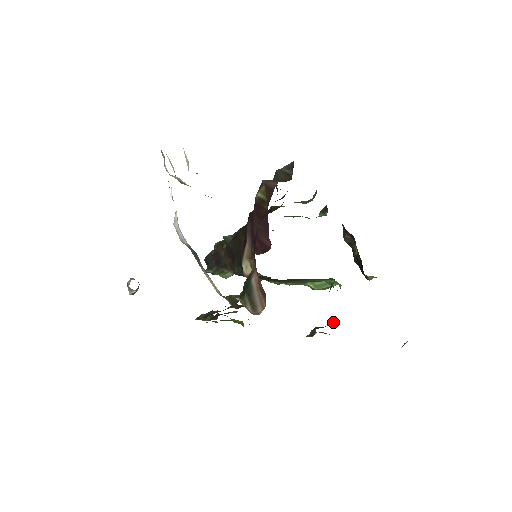
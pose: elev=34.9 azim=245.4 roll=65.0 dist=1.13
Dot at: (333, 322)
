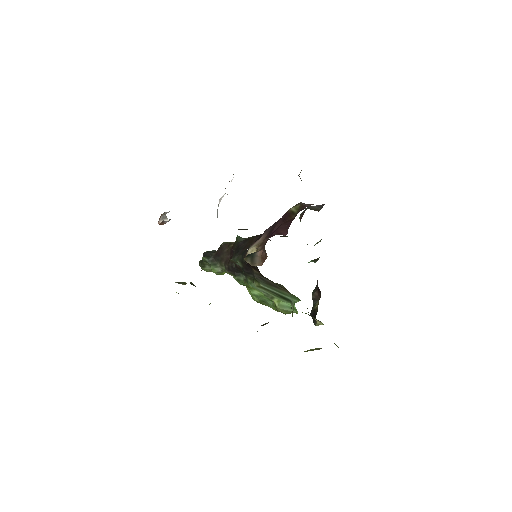
Dot at: occluded
